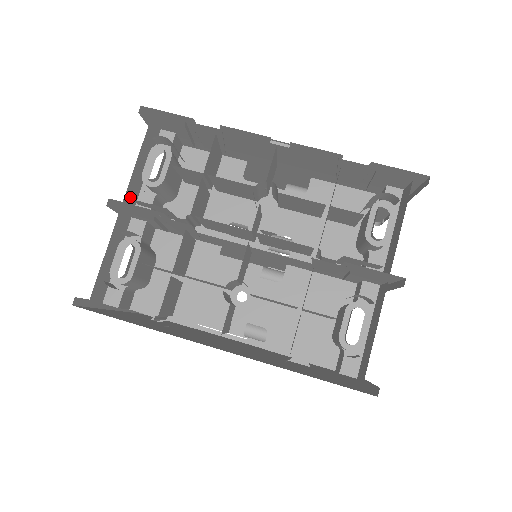
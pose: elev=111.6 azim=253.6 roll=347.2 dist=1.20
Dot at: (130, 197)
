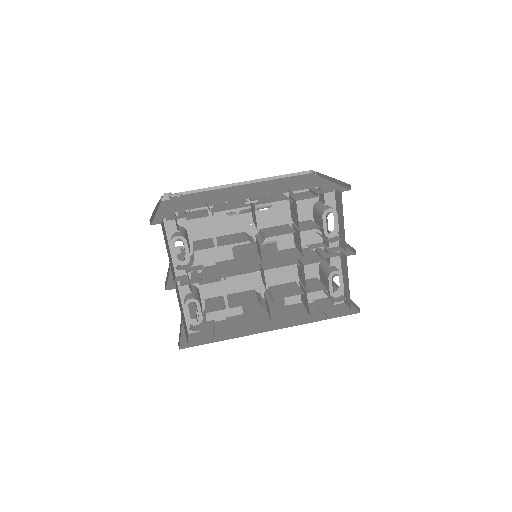
Dot at: (173, 275)
